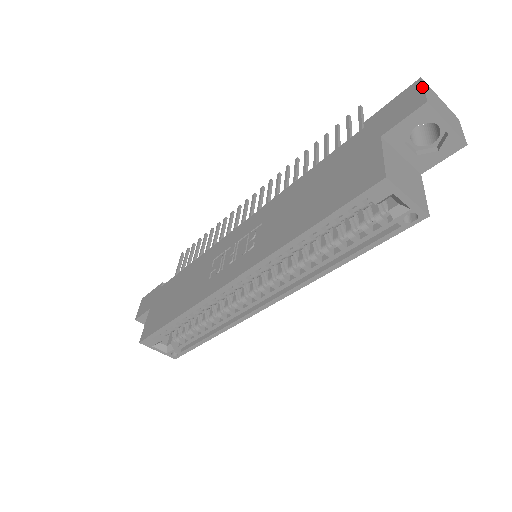
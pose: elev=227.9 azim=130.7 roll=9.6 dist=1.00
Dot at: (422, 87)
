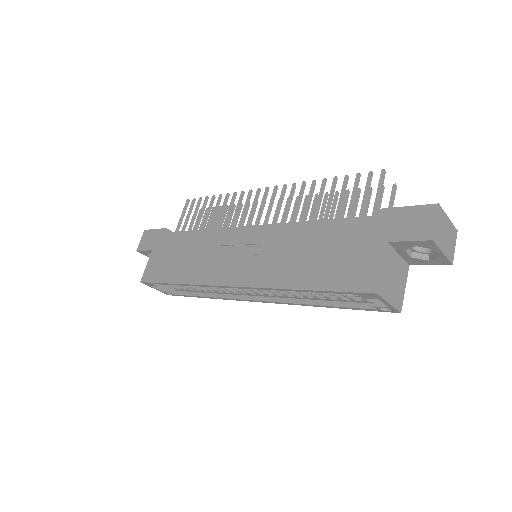
Dot at: (435, 218)
